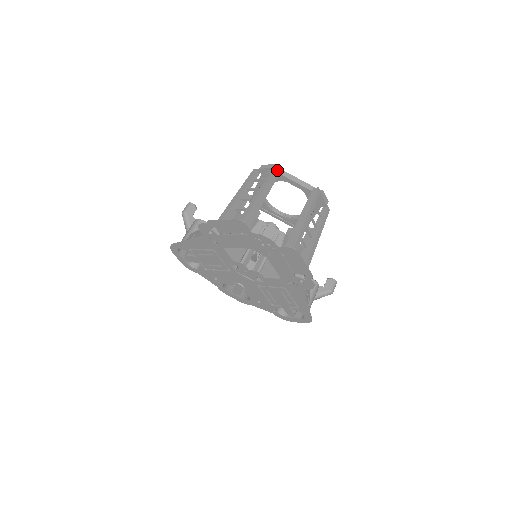
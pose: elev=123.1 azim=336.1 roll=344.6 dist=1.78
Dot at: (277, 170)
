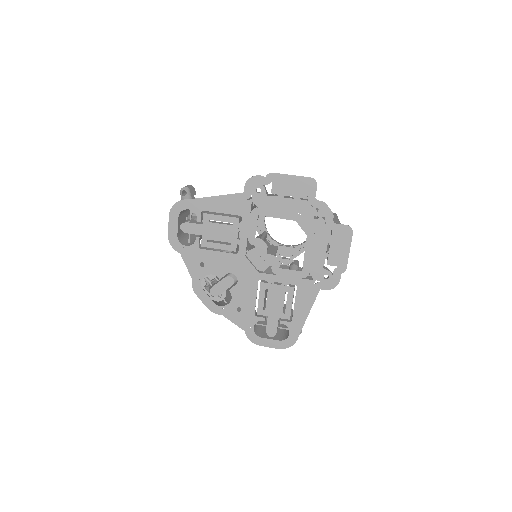
Dot at: occluded
